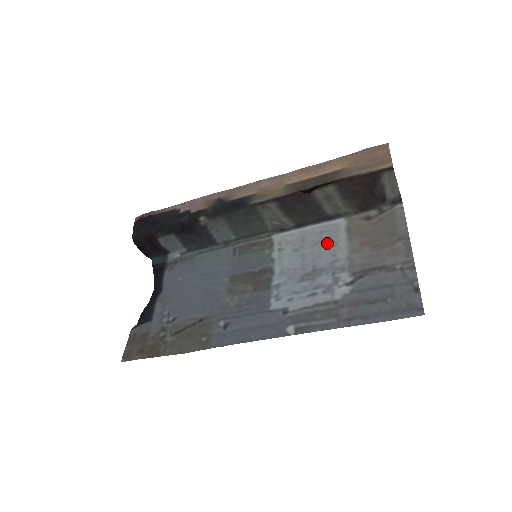
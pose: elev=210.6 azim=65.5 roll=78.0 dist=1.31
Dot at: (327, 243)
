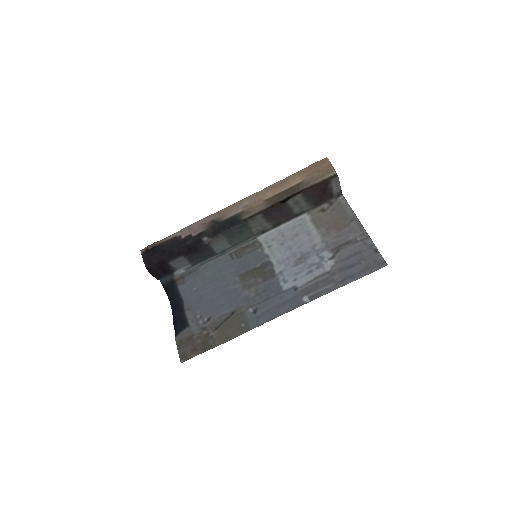
Dot at: (303, 234)
